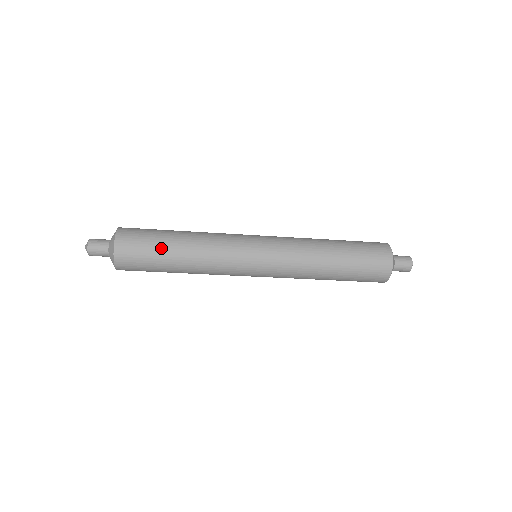
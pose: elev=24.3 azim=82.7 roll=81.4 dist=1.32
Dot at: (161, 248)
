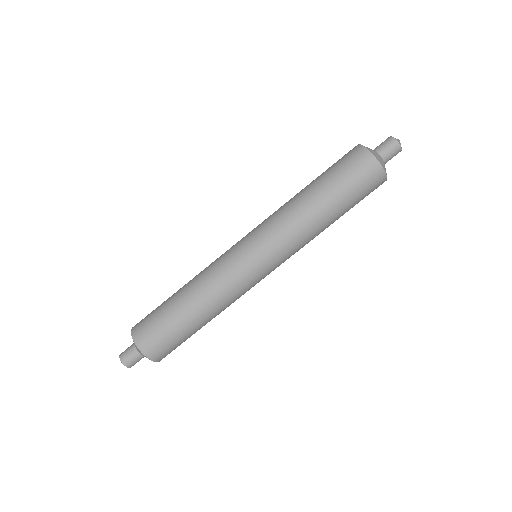
Dot at: (173, 318)
